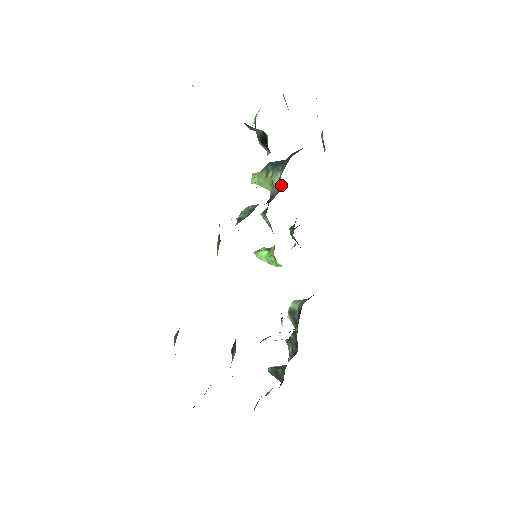
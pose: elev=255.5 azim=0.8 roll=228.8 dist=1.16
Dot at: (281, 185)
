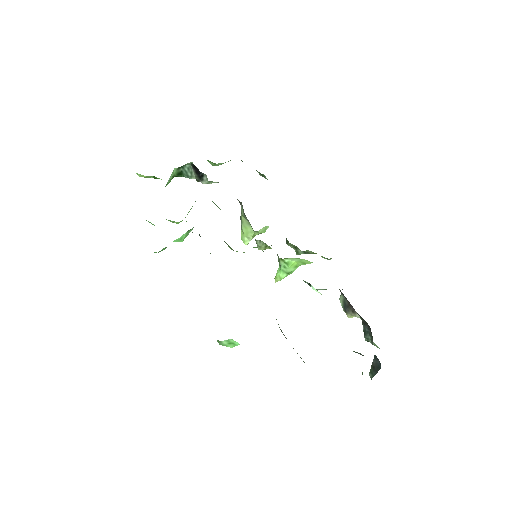
Dot at: (240, 202)
